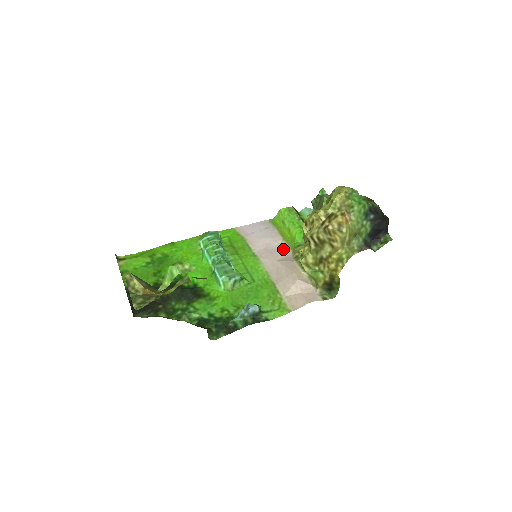
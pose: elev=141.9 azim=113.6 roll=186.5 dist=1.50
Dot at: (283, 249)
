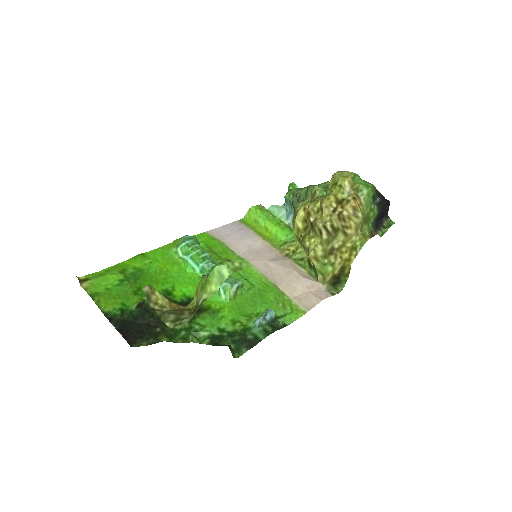
Dot at: (268, 249)
